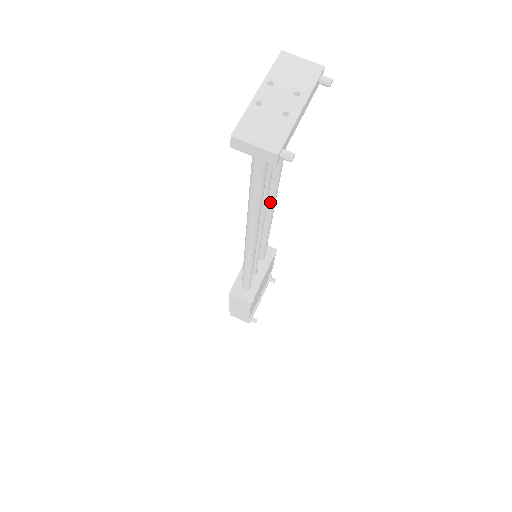
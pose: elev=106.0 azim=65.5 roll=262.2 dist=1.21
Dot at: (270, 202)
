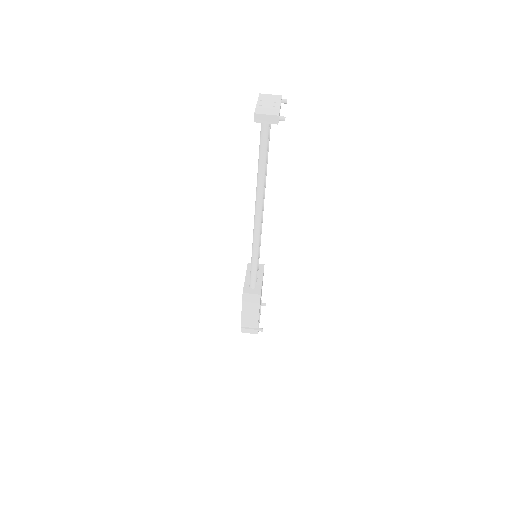
Dot at: occluded
